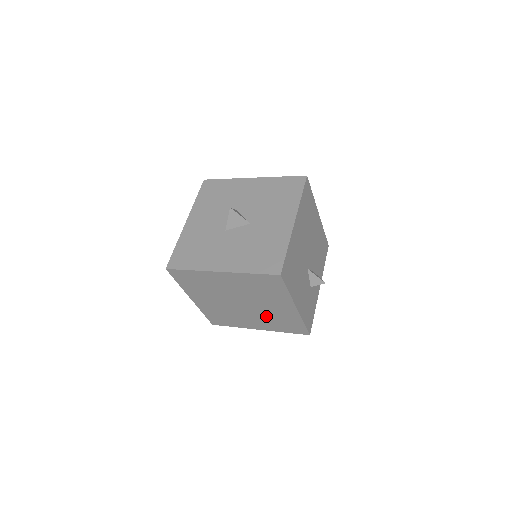
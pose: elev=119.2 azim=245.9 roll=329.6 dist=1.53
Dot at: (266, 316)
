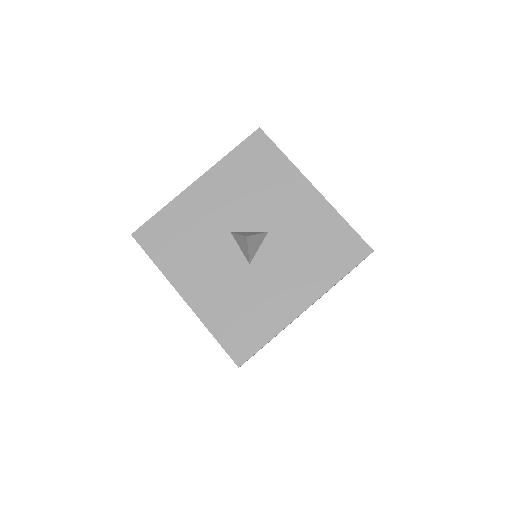
Dot at: occluded
